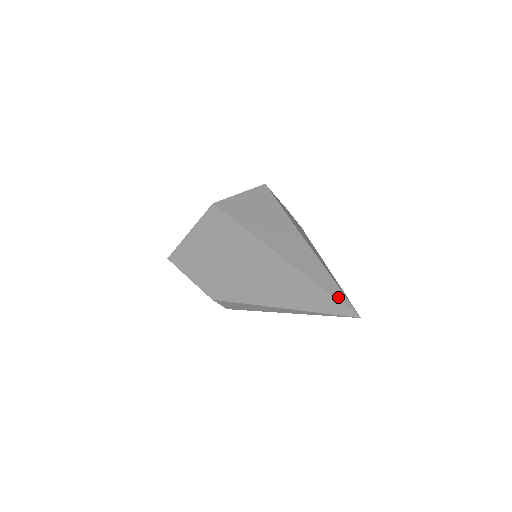
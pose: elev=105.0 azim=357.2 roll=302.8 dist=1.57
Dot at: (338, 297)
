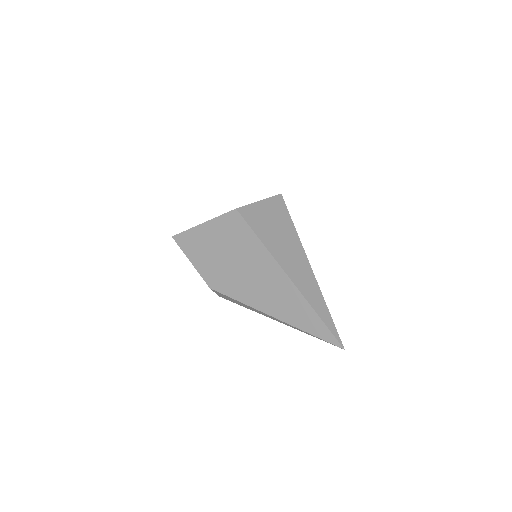
Dot at: (330, 328)
